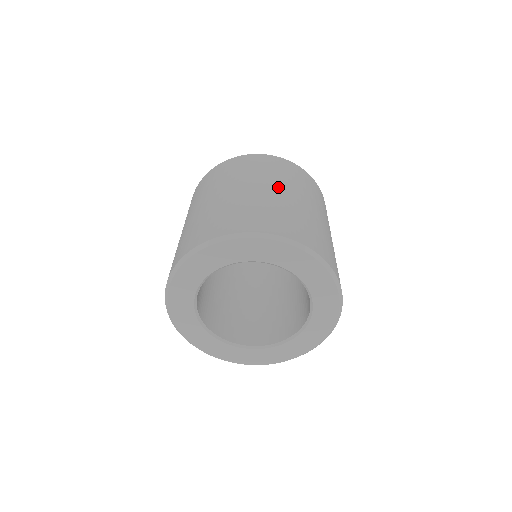
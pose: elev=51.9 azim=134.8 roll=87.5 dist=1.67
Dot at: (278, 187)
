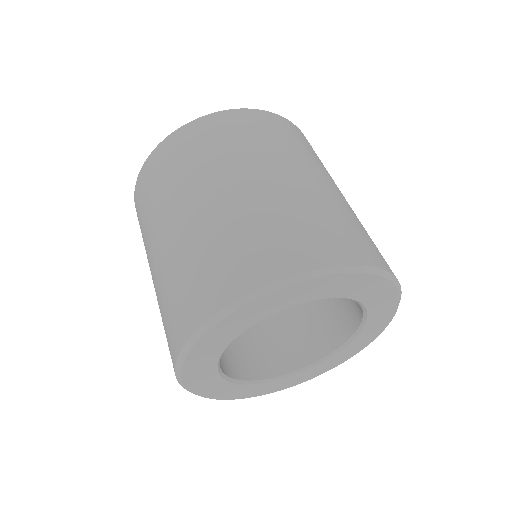
Dot at: (324, 177)
